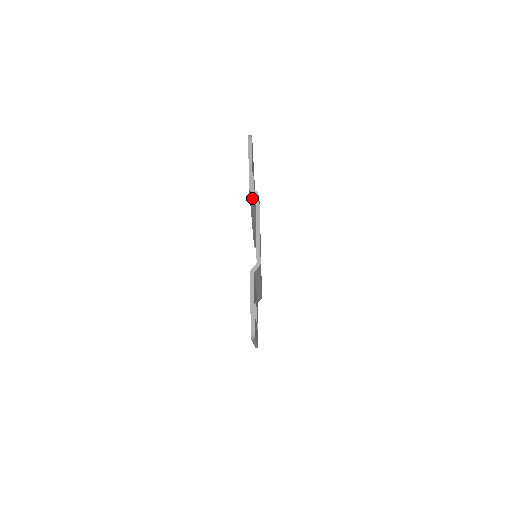
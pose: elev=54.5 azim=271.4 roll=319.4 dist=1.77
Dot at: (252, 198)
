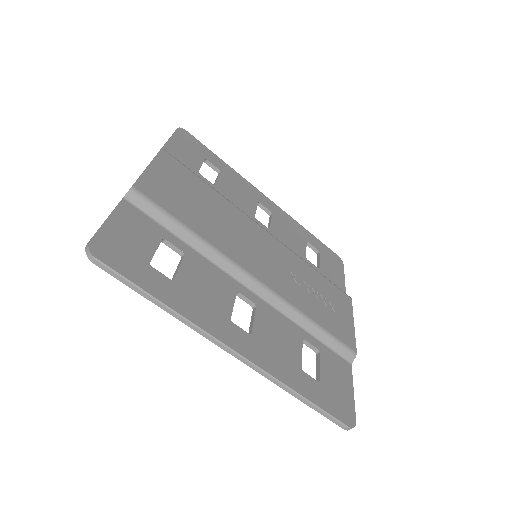
Dot at: occluded
